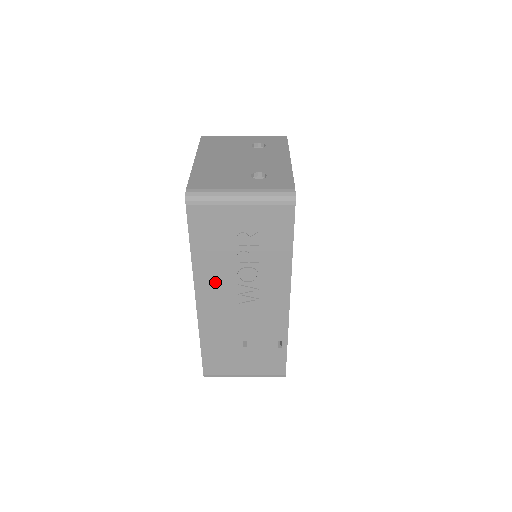
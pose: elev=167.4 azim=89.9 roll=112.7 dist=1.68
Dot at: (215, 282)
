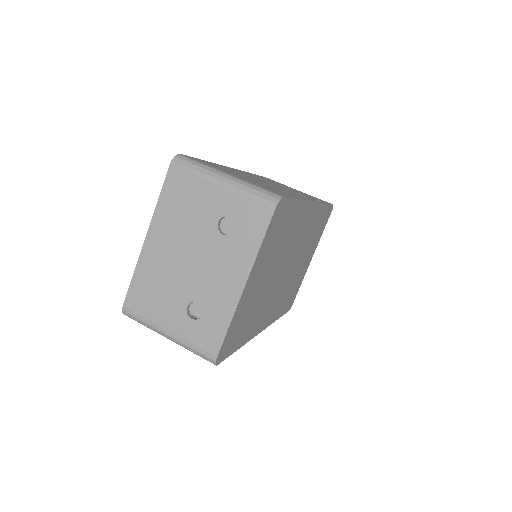
Dot at: occluded
